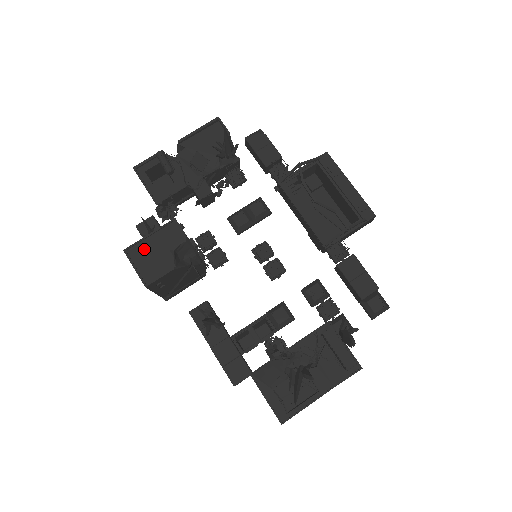
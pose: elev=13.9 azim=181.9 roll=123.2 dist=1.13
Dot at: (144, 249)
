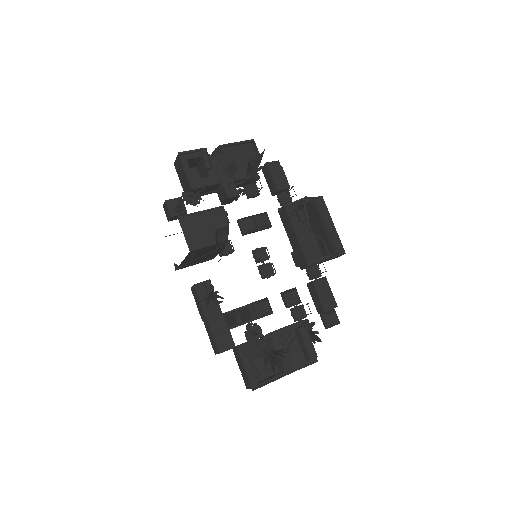
Dot at: (194, 221)
